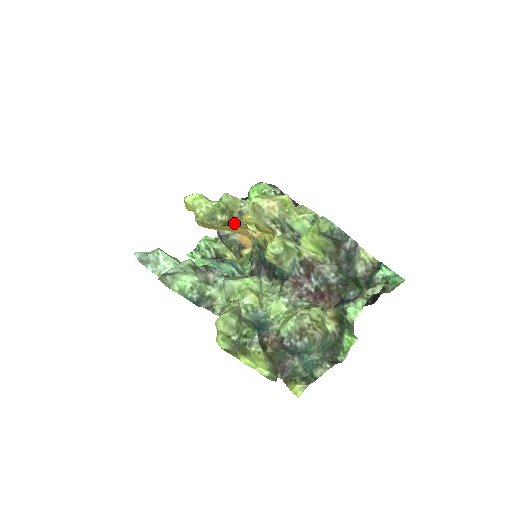
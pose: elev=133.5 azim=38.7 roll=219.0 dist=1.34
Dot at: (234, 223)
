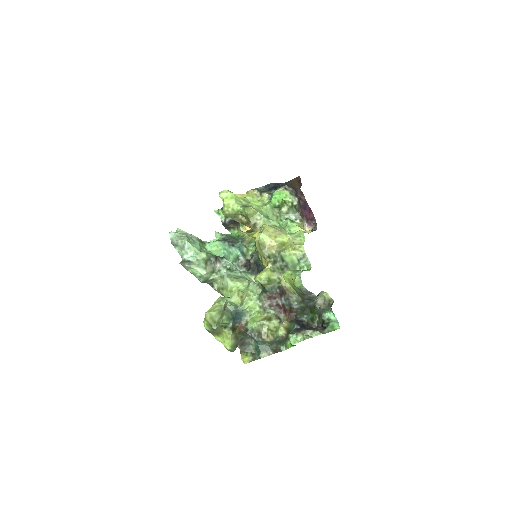
Dot at: (249, 227)
